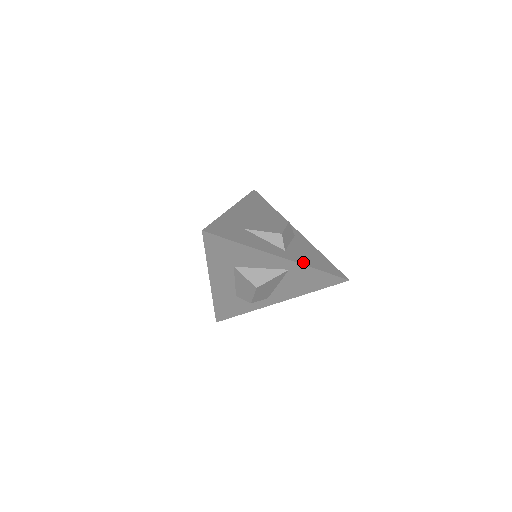
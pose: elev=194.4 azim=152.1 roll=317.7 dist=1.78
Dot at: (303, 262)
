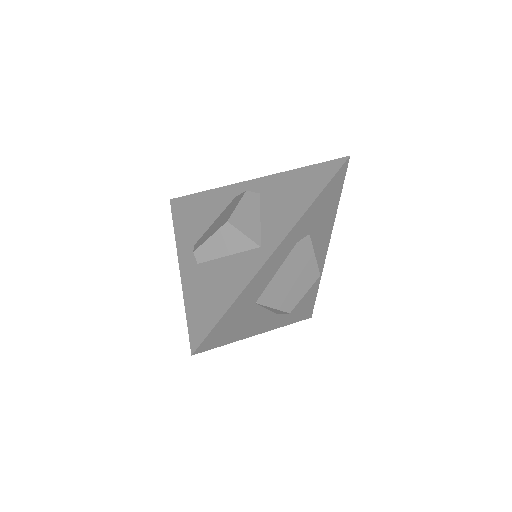
Dot at: (284, 322)
